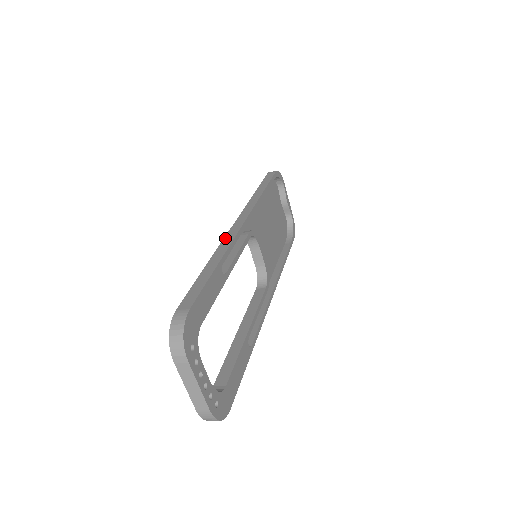
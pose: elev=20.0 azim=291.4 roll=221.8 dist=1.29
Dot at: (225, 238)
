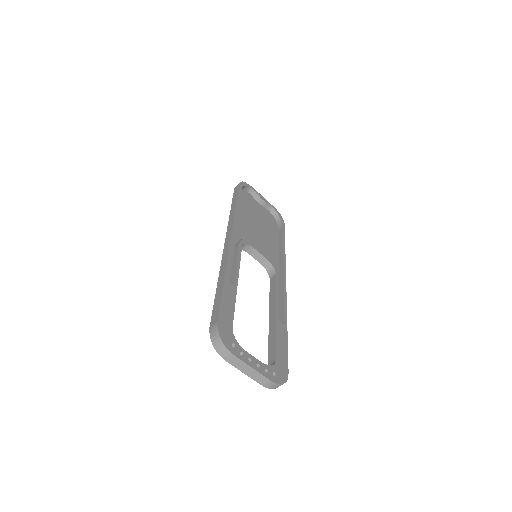
Dot at: (222, 258)
